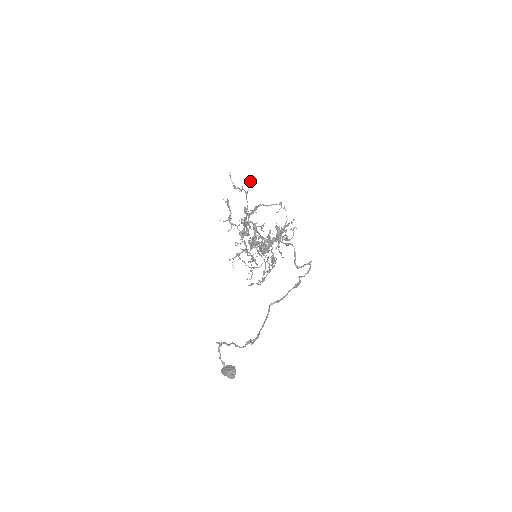
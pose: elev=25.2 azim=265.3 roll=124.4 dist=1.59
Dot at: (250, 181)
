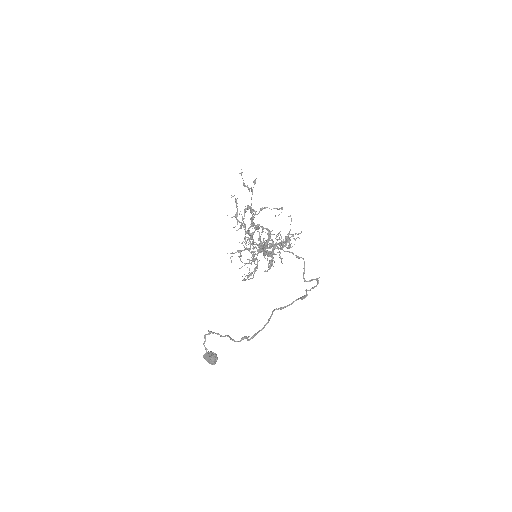
Dot at: (255, 180)
